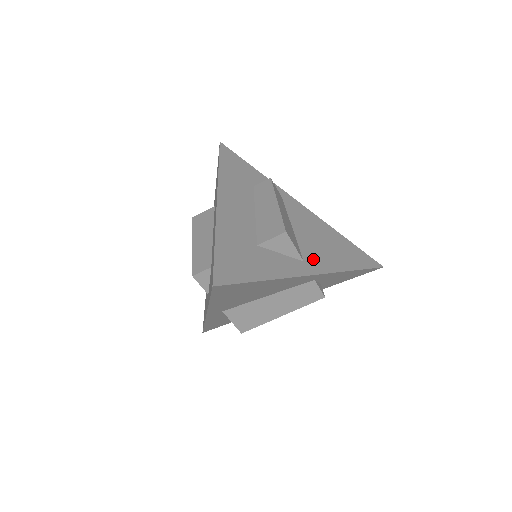
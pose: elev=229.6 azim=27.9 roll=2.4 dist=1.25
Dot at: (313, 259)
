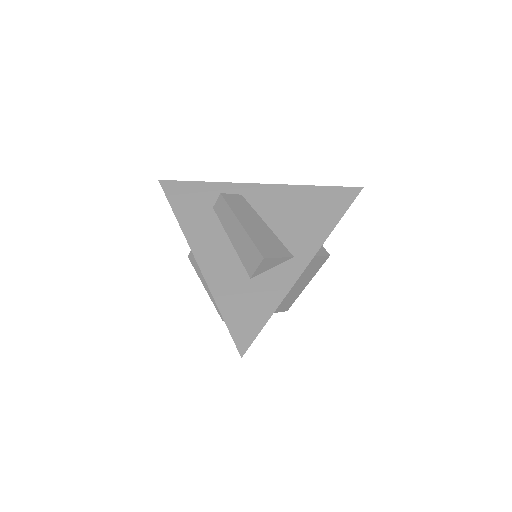
Dot at: (300, 246)
